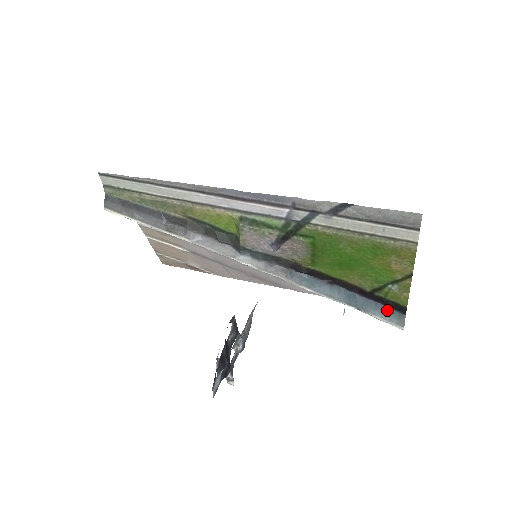
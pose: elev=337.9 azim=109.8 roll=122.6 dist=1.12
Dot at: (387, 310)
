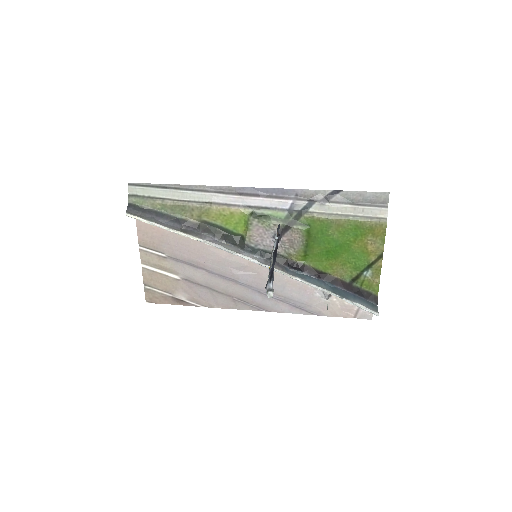
Dot at: (363, 300)
